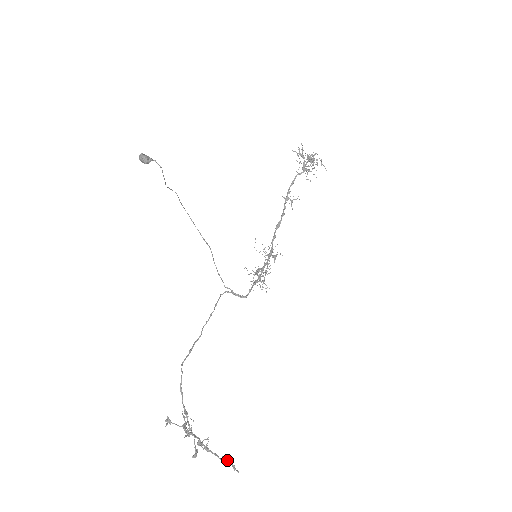
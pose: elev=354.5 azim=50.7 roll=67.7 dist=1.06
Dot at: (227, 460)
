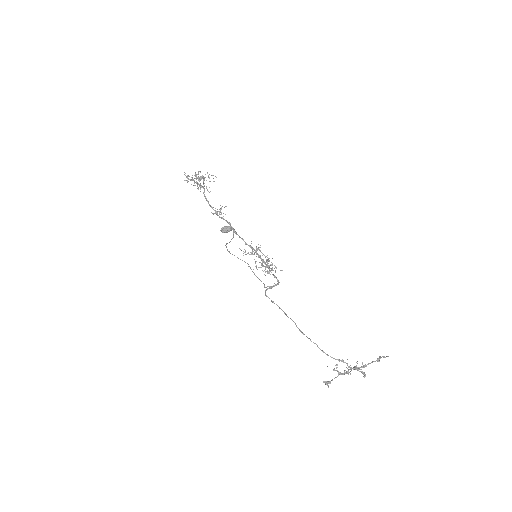
Dot at: (379, 358)
